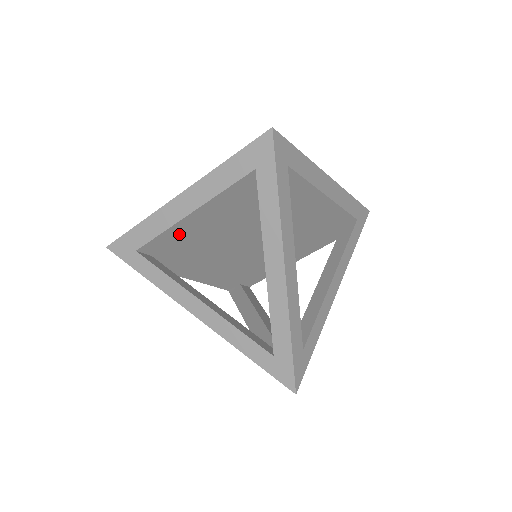
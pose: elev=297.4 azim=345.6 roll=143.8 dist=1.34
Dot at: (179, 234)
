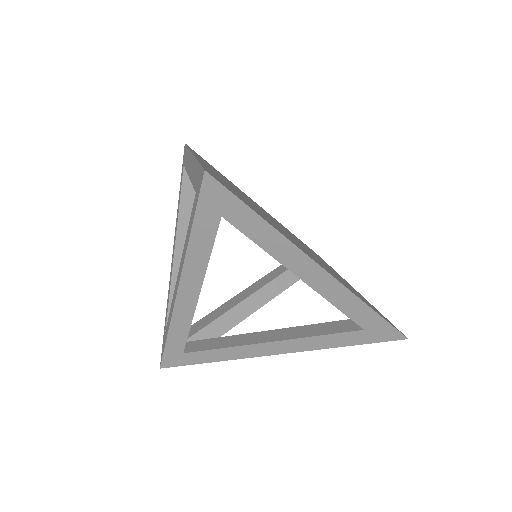
Dot at: occluded
